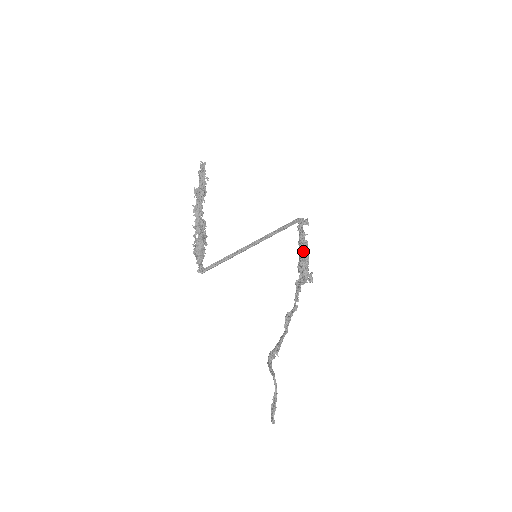
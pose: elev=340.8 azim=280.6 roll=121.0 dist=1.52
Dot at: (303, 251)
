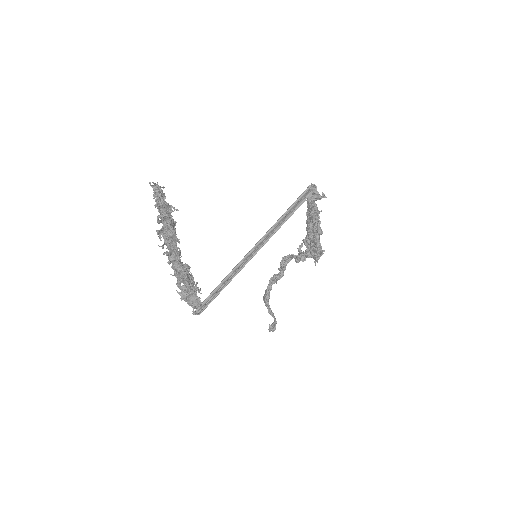
Dot at: (318, 244)
